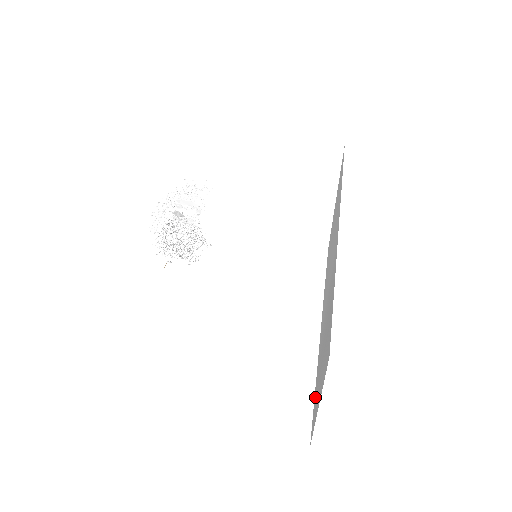
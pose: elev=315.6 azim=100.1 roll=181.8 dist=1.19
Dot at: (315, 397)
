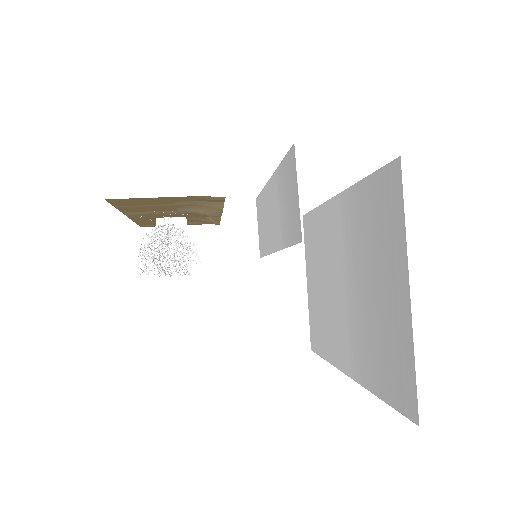
Dot at: (388, 377)
